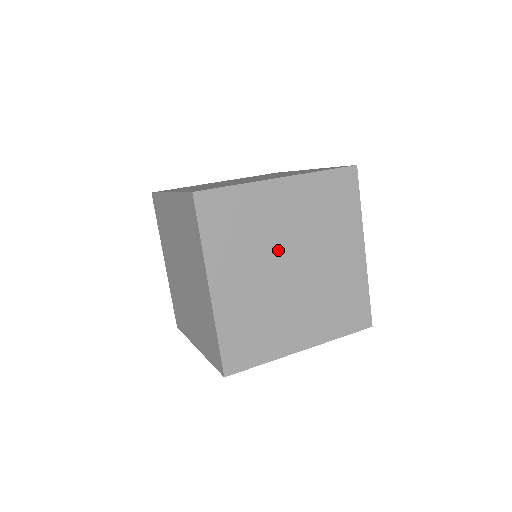
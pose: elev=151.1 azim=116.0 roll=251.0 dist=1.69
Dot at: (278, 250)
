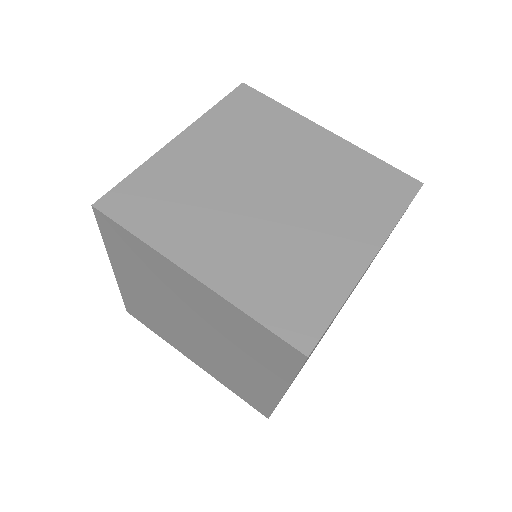
Dot at: occluded
